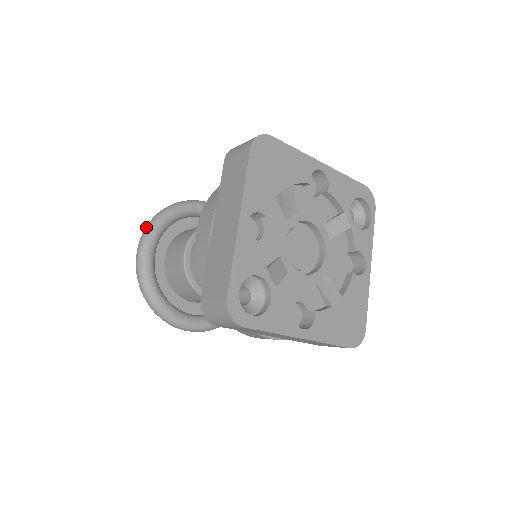
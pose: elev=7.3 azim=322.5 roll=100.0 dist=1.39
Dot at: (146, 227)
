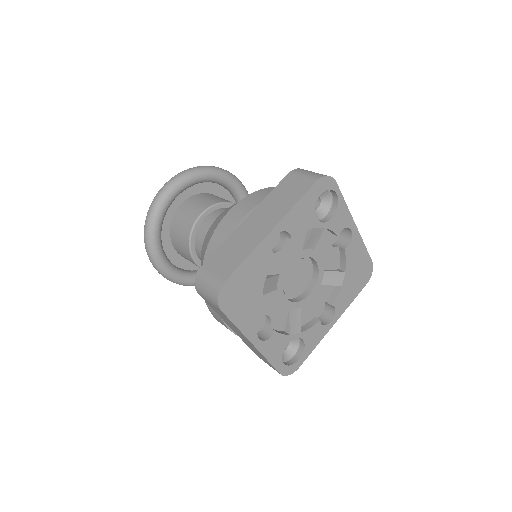
Dot at: (149, 258)
